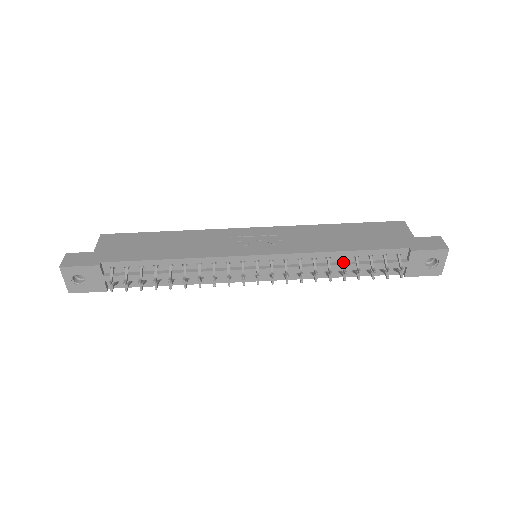
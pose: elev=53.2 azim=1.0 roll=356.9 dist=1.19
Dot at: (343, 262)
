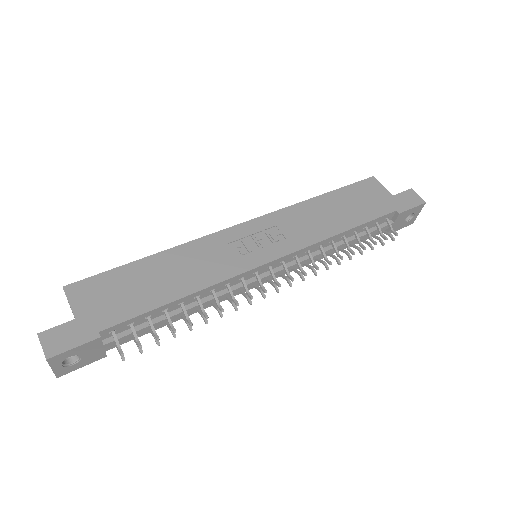
Dot at: (346, 242)
